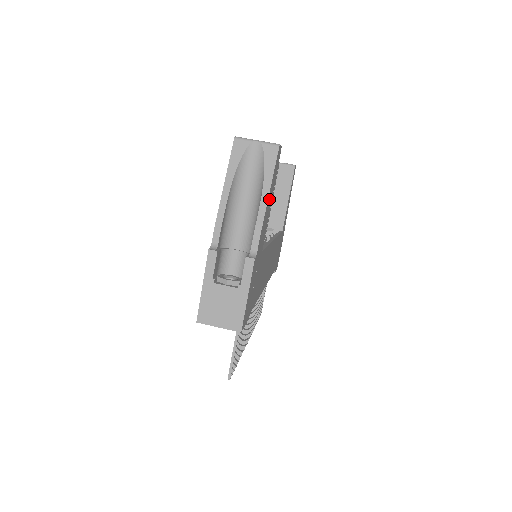
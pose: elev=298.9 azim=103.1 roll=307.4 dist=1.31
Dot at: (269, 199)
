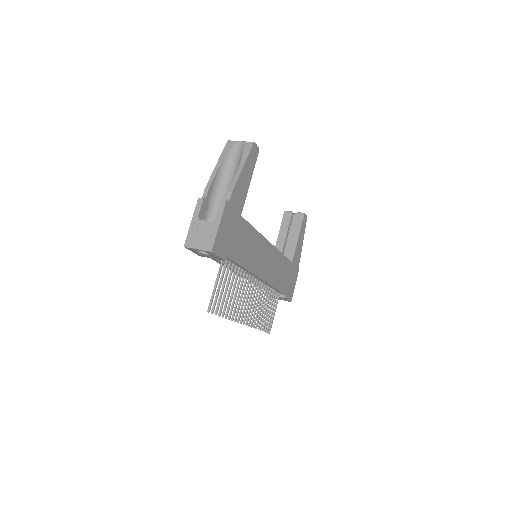
Dot at: (245, 174)
